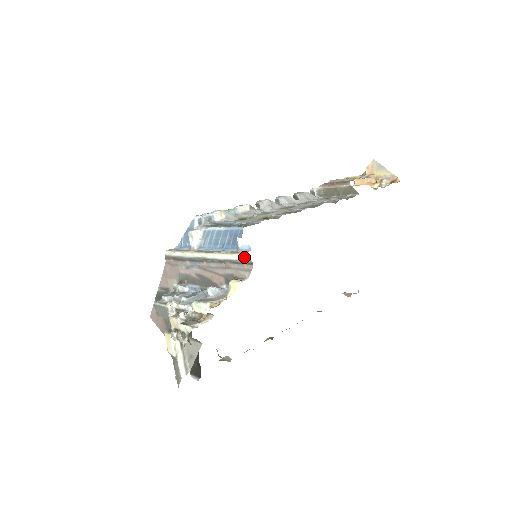
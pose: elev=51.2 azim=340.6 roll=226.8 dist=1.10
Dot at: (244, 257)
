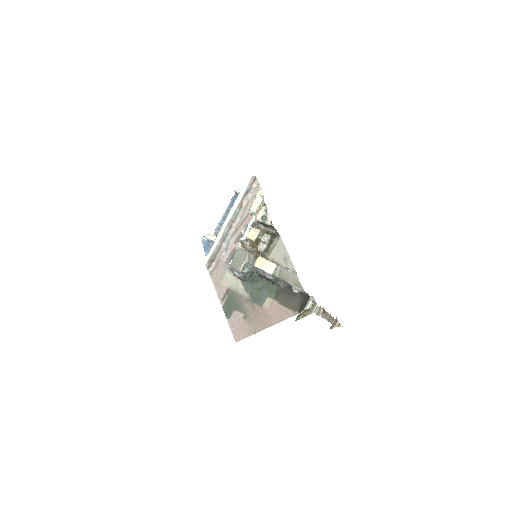
Dot at: (248, 180)
